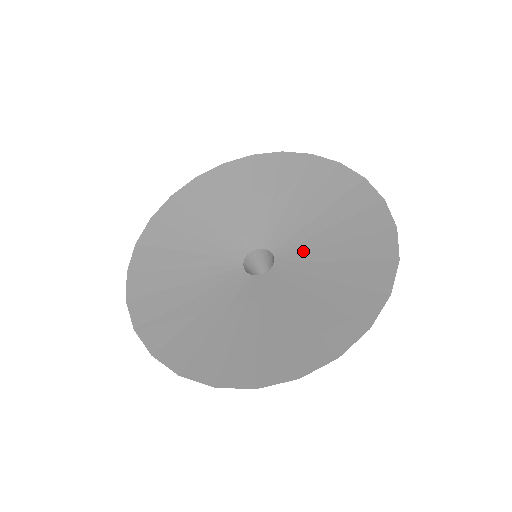
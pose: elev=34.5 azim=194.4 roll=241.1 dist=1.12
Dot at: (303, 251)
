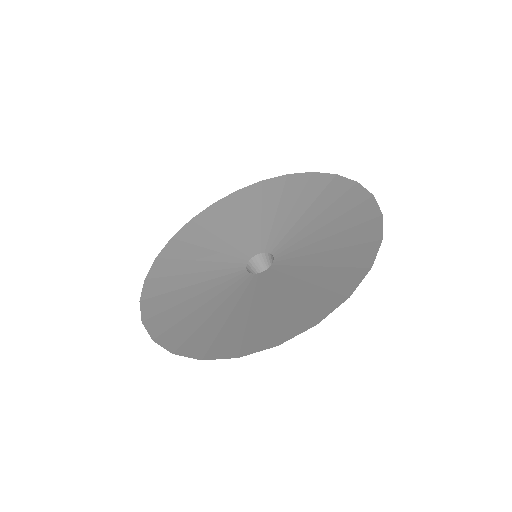
Dot at: (297, 256)
